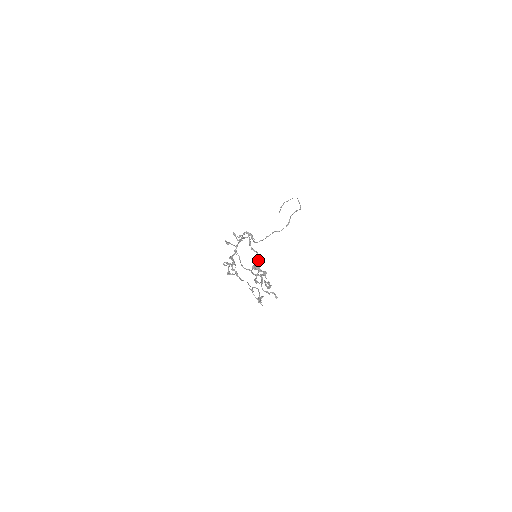
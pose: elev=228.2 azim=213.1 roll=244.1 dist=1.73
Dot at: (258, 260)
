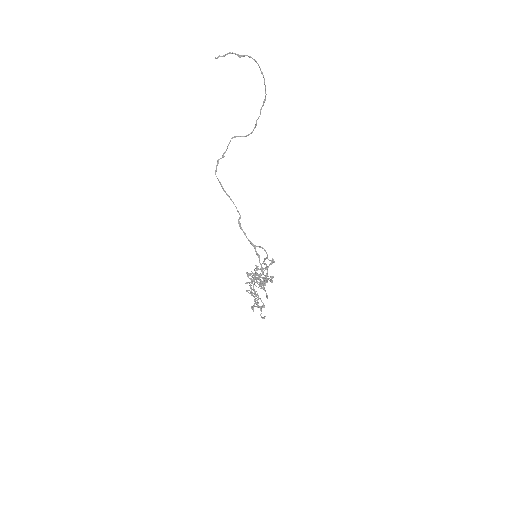
Dot at: (268, 276)
